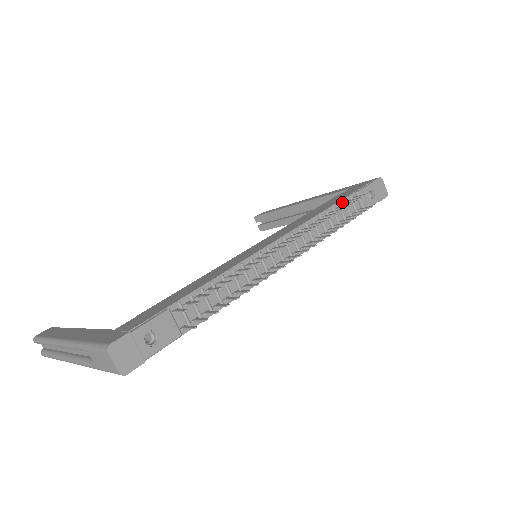
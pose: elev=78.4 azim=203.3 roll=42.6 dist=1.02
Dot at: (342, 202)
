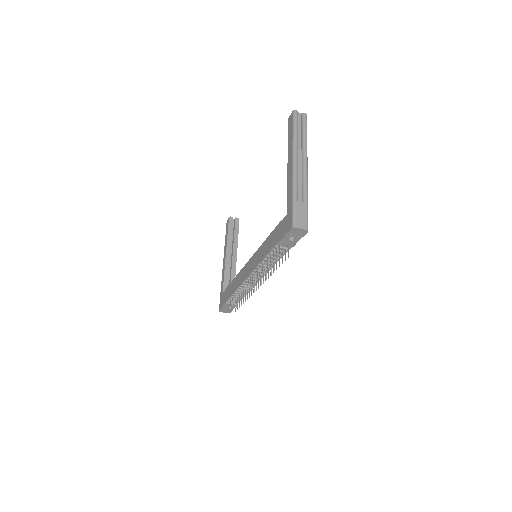
Dot at: (272, 250)
